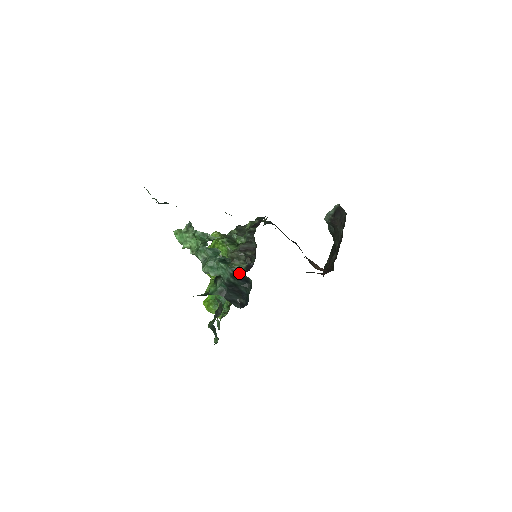
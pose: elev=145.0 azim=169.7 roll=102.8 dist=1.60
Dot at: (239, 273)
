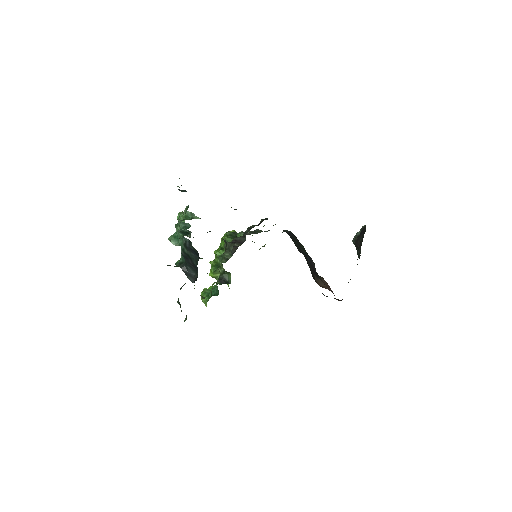
Dot at: (189, 243)
